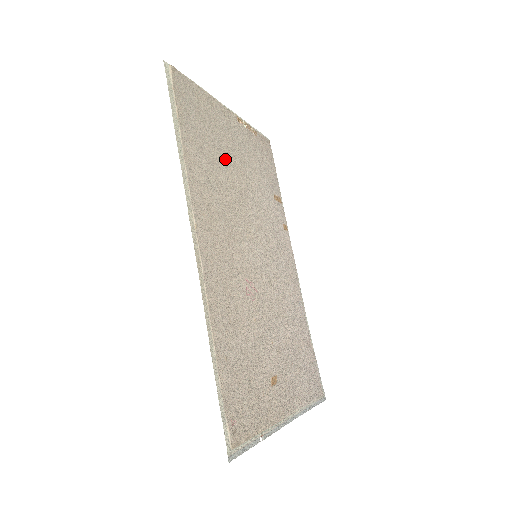
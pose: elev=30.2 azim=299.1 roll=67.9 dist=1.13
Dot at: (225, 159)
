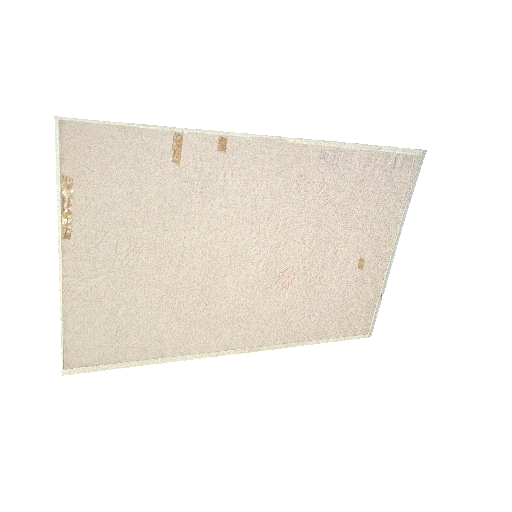
Dot at: (147, 289)
